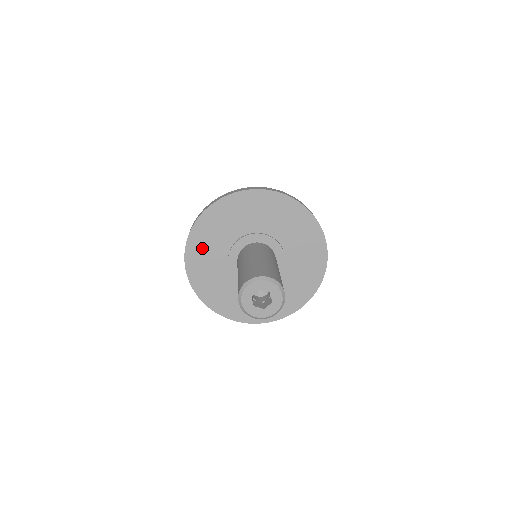
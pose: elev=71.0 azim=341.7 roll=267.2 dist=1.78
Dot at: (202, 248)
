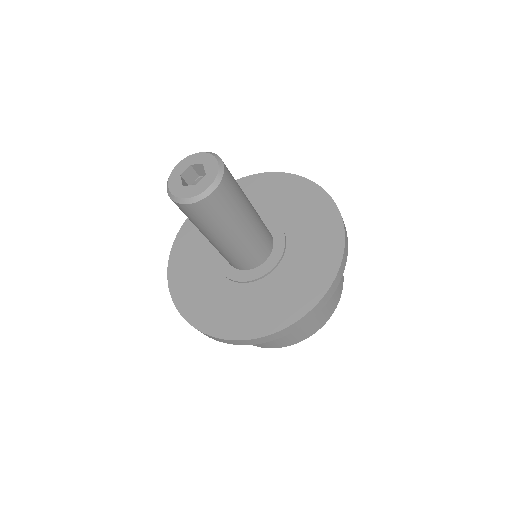
Dot at: occluded
